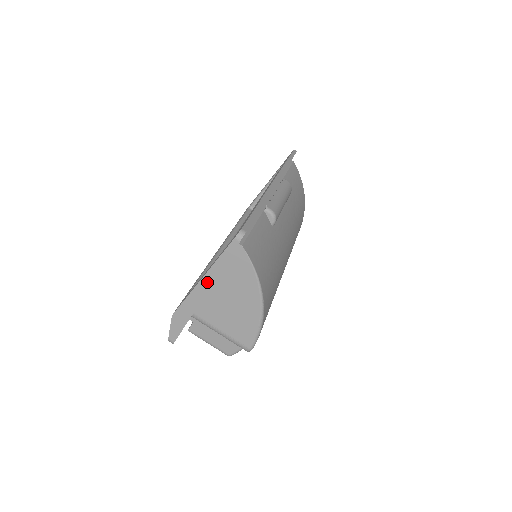
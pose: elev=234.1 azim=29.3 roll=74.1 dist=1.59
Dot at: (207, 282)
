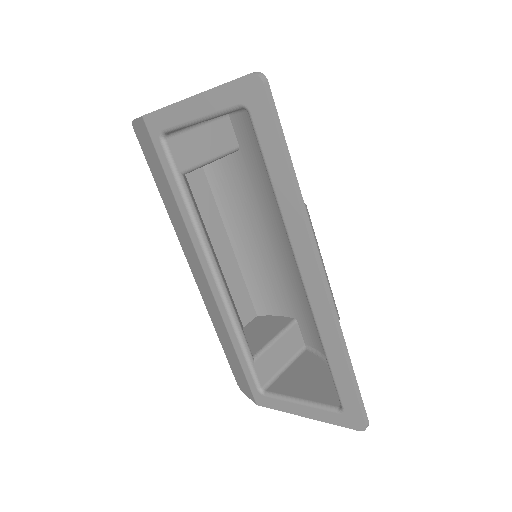
Dot at: occluded
